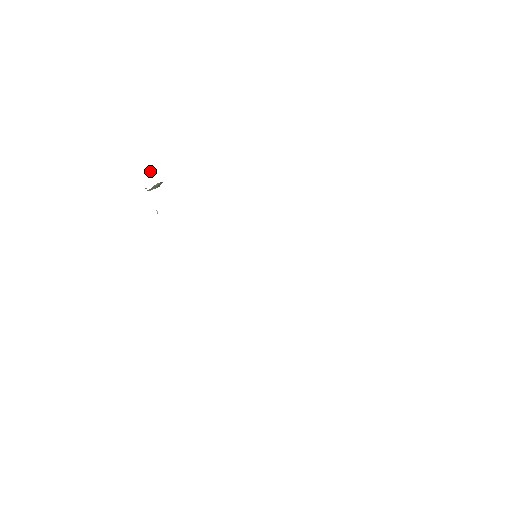
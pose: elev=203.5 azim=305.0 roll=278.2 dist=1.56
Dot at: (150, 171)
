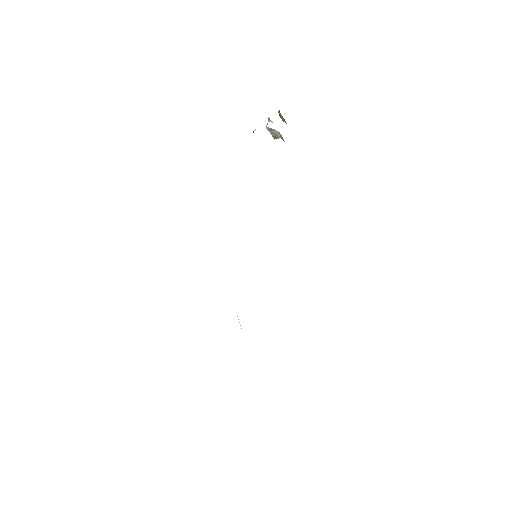
Dot at: (285, 121)
